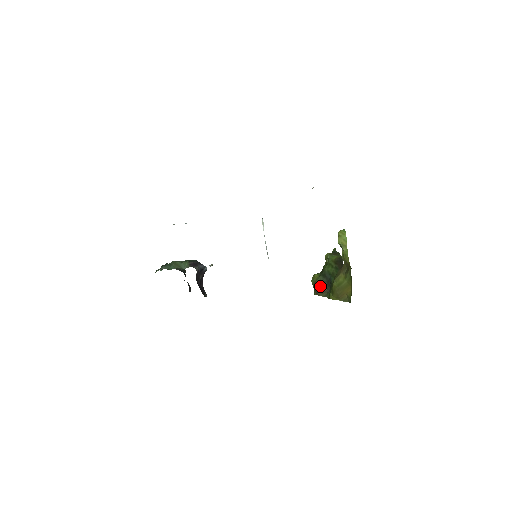
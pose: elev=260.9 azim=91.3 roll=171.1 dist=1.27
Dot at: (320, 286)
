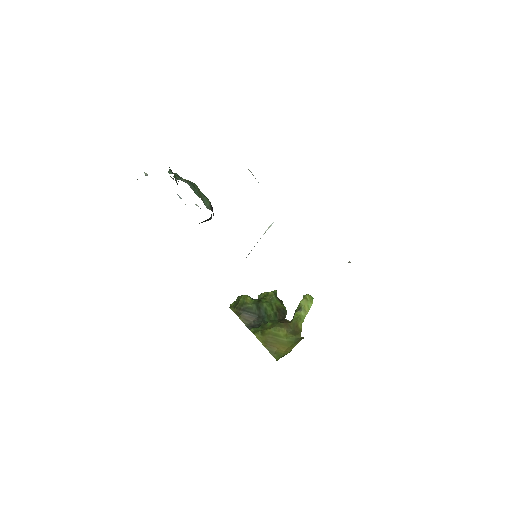
Dot at: (248, 312)
